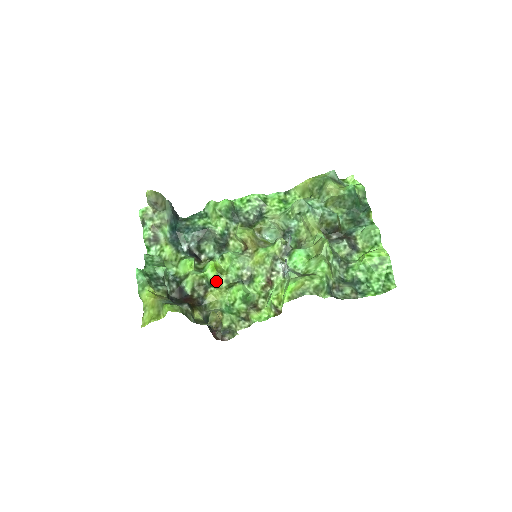
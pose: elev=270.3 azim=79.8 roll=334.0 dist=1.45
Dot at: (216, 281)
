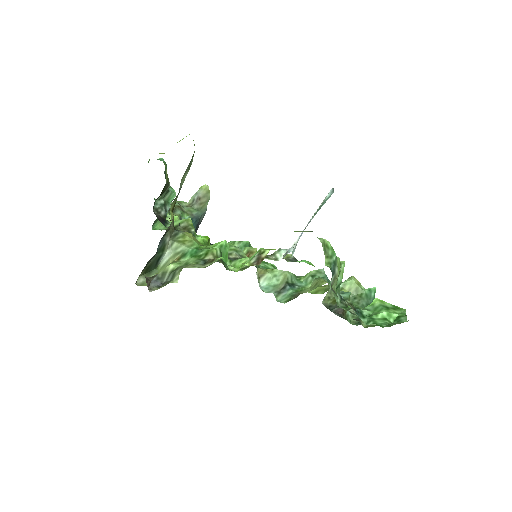
Dot at: occluded
